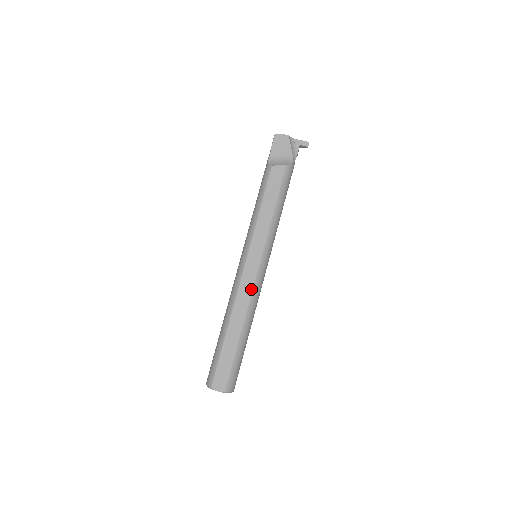
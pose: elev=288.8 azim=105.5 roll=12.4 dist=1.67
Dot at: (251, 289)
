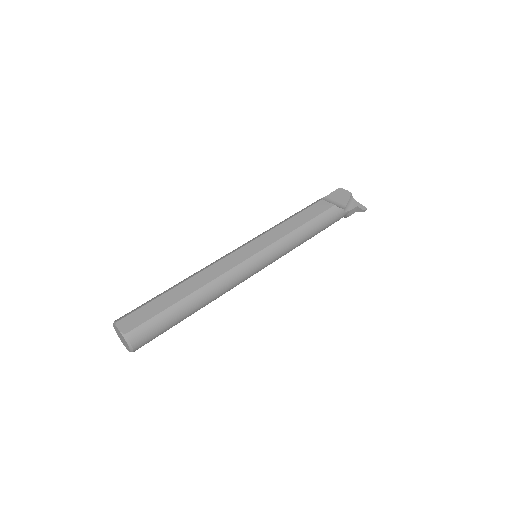
Dot at: (230, 268)
